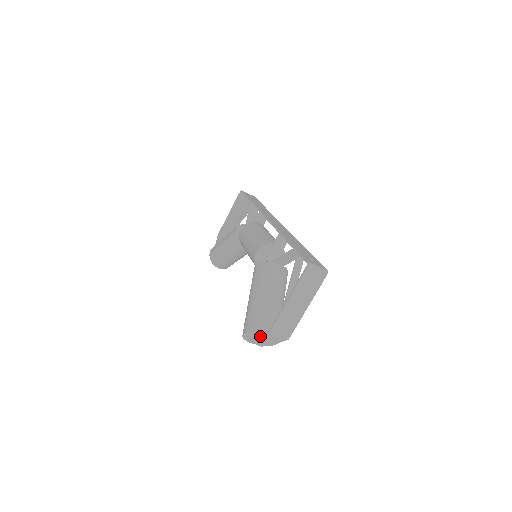
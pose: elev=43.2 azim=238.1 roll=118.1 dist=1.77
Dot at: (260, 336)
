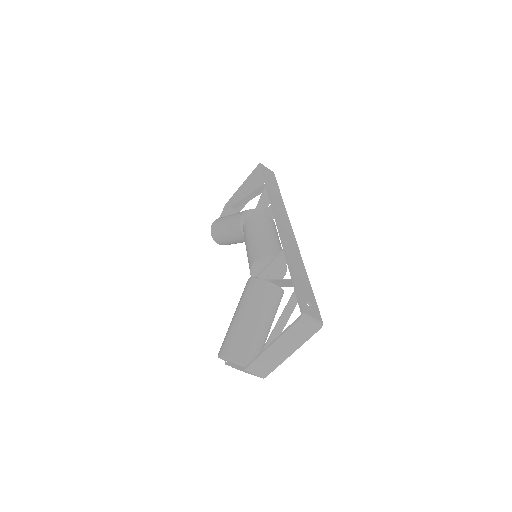
Dot at: (235, 367)
